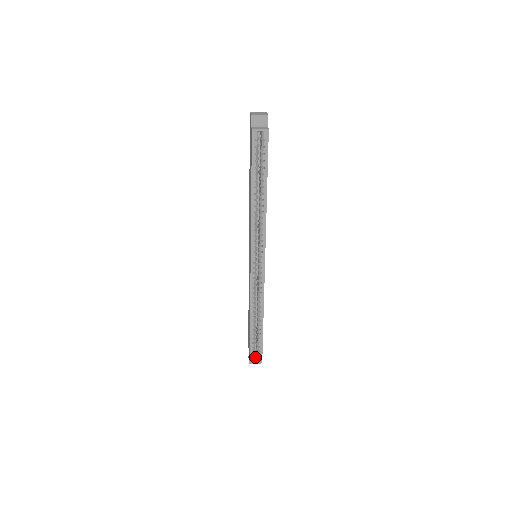
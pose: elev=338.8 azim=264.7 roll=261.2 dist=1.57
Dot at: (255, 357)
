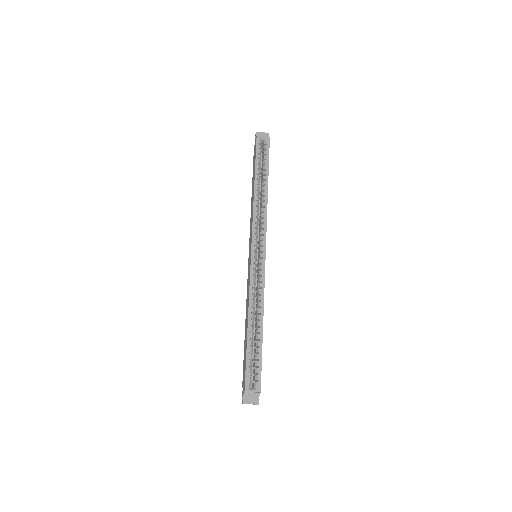
Dot at: (251, 388)
